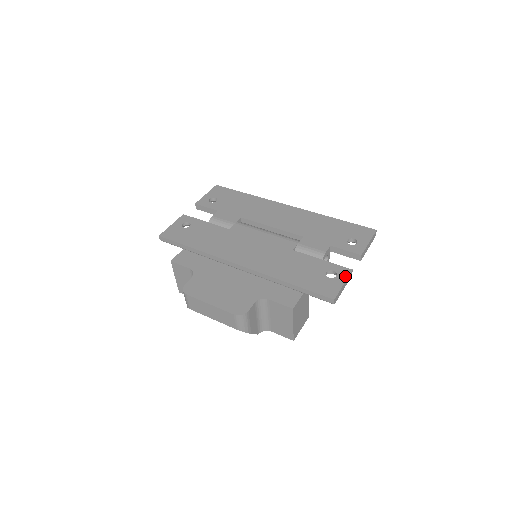
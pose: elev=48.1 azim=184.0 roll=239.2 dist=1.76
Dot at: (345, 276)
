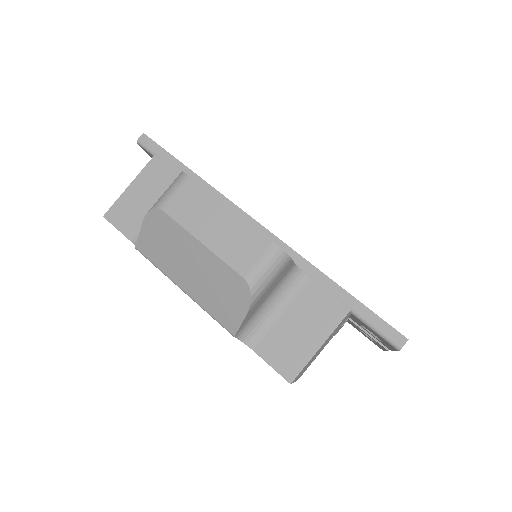
Dot at: occluded
